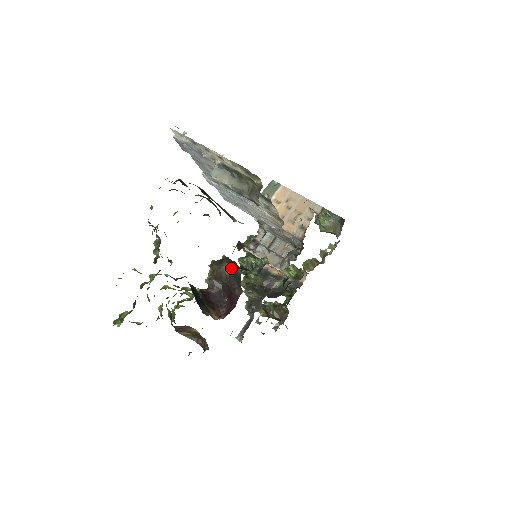
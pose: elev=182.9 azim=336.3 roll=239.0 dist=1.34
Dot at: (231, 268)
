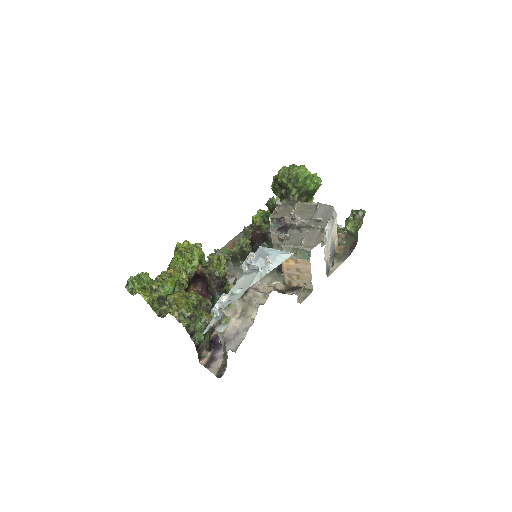
Dot at: occluded
